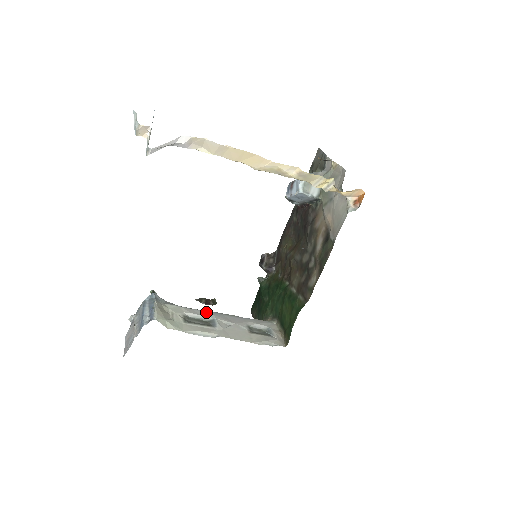
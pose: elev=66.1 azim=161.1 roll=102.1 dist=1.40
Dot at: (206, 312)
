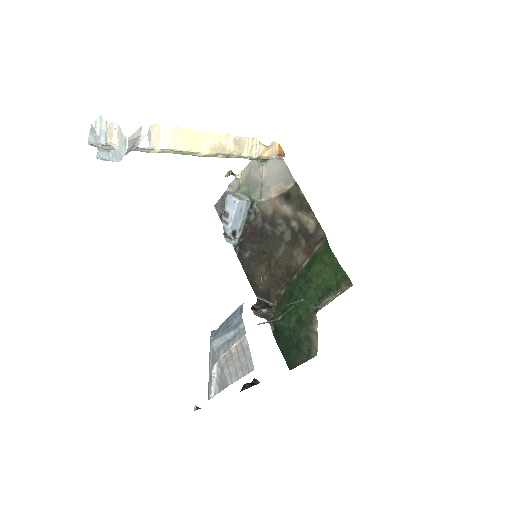
Dot at: occluded
